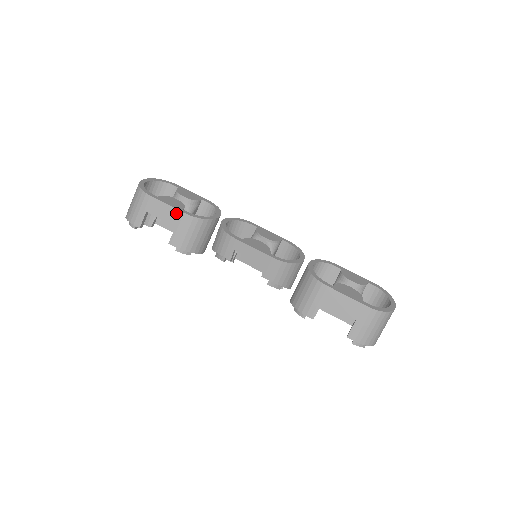
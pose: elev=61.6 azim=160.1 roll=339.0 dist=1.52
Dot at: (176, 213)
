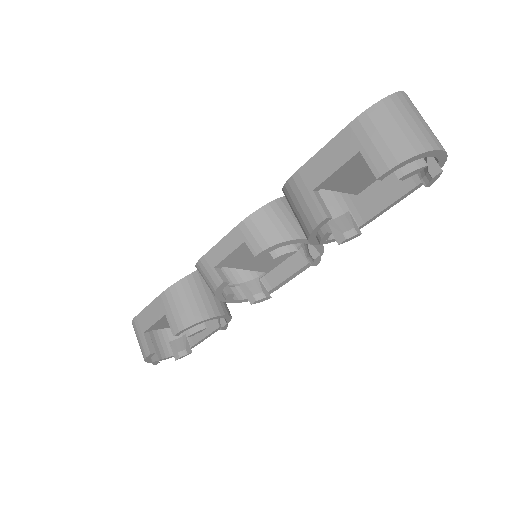
Dot at: (157, 303)
